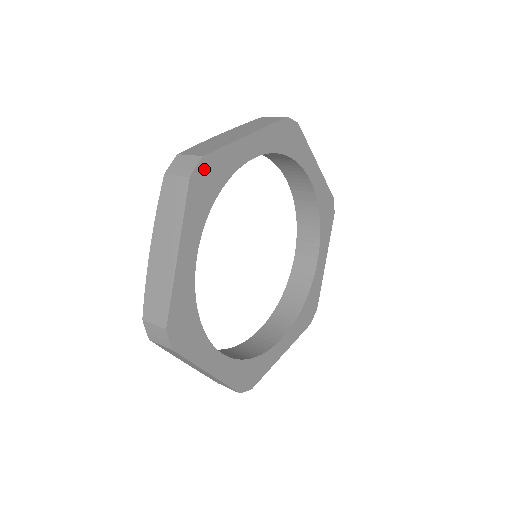
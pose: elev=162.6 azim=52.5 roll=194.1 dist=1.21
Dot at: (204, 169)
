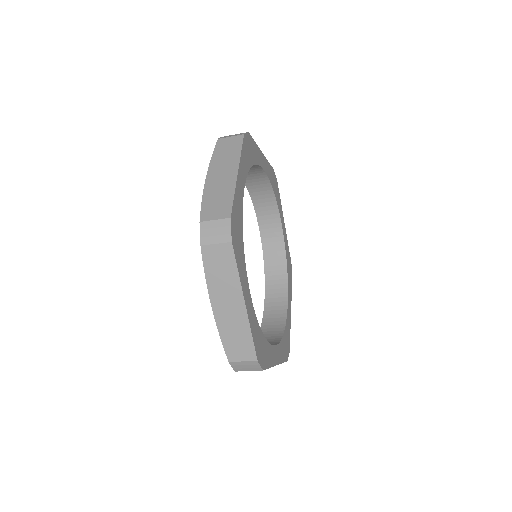
Dot at: (233, 227)
